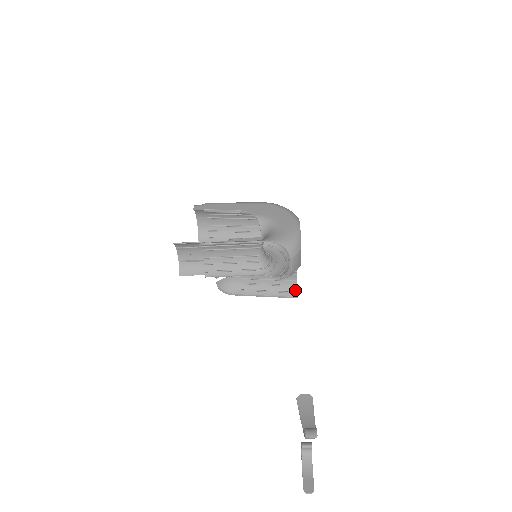
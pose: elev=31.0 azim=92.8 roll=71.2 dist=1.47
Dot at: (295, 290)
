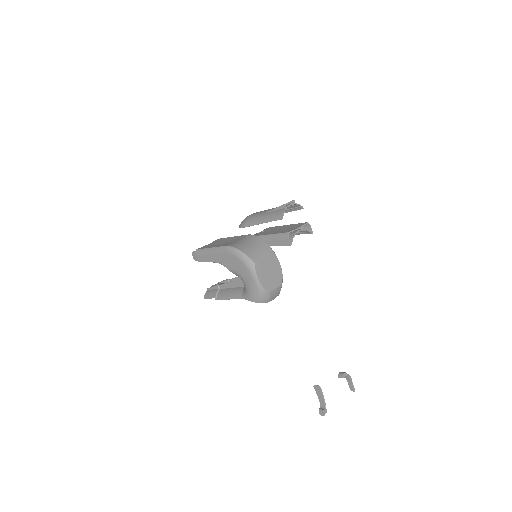
Dot at: (307, 231)
